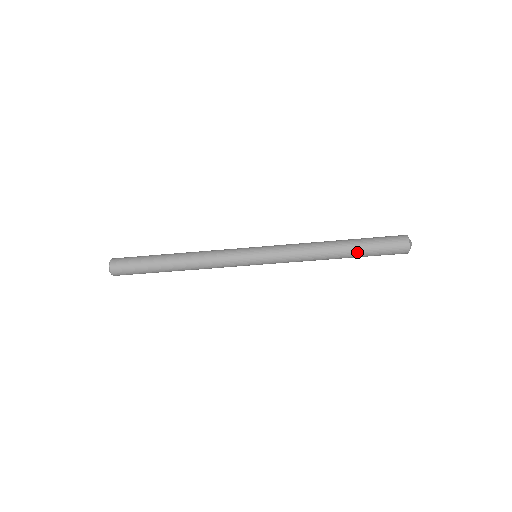
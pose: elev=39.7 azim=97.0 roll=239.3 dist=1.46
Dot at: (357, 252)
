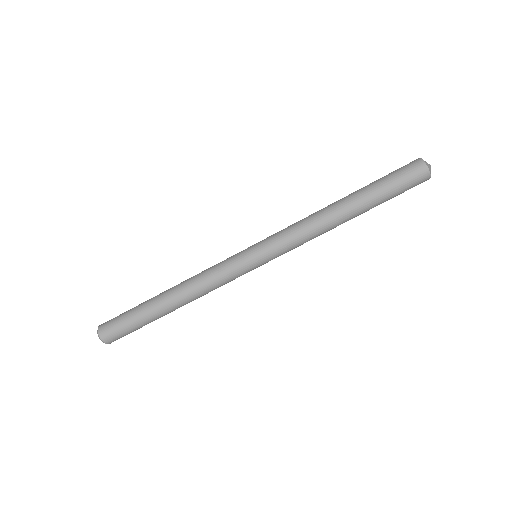
Dot at: (371, 205)
